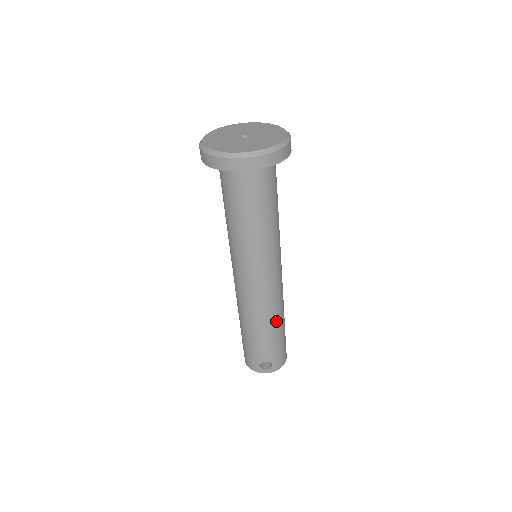
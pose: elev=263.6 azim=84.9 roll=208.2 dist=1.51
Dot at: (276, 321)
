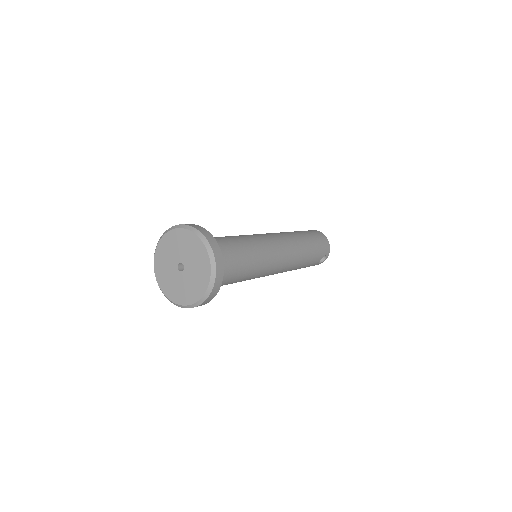
Dot at: (304, 252)
